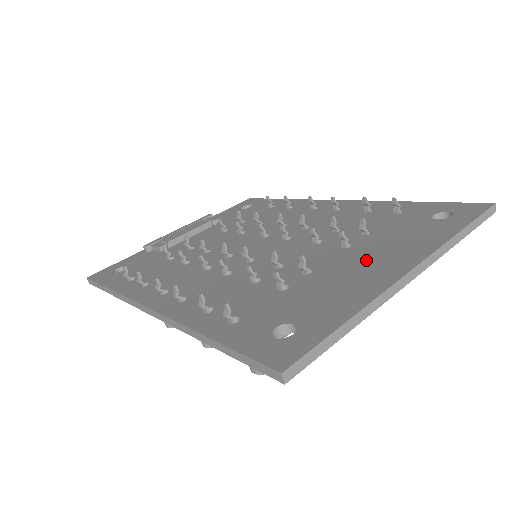
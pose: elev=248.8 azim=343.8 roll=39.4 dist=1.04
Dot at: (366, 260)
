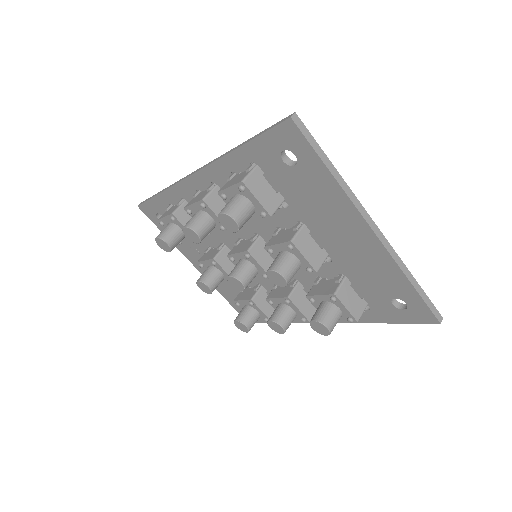
Dot at: occluded
